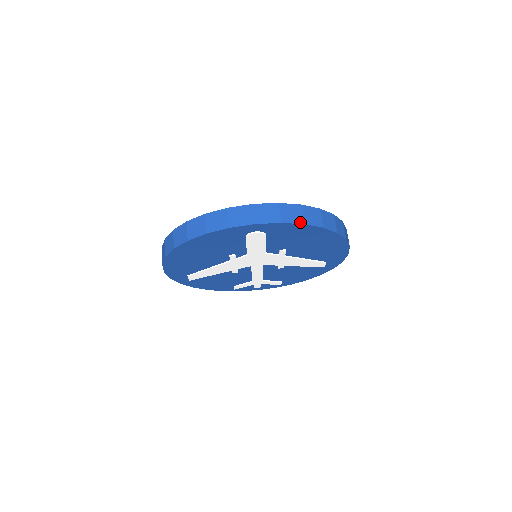
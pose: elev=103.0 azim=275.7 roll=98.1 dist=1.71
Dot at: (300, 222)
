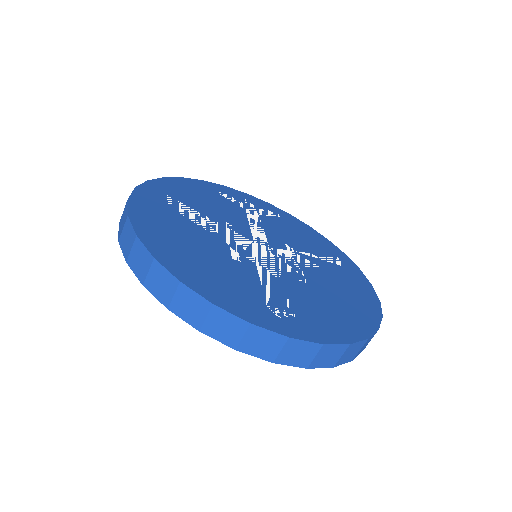
Dot at: (330, 366)
